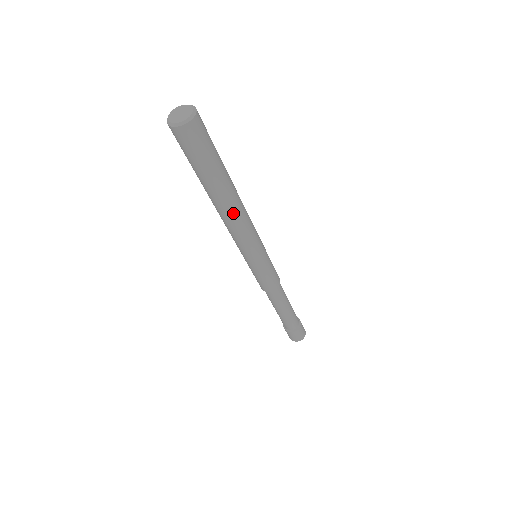
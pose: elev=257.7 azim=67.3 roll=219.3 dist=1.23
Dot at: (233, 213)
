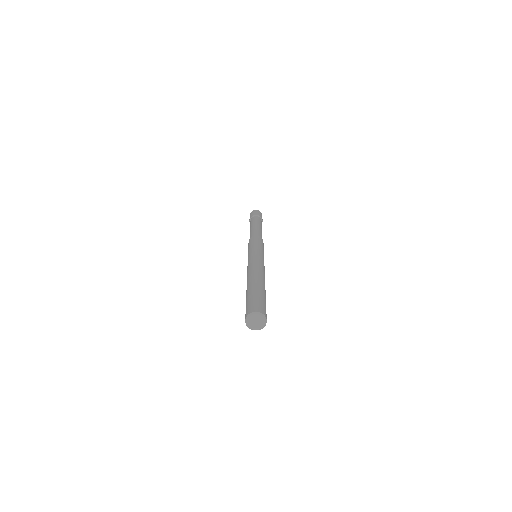
Dot at: occluded
